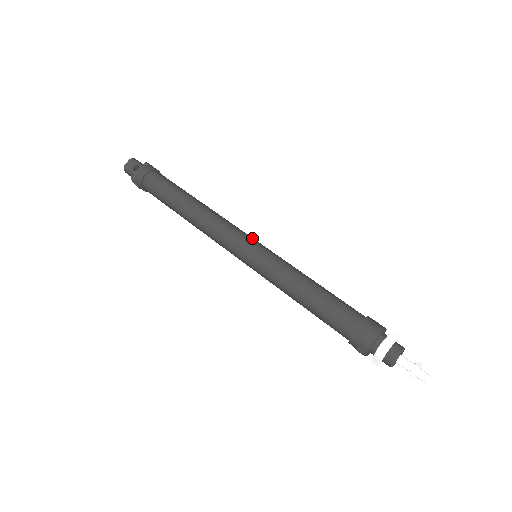
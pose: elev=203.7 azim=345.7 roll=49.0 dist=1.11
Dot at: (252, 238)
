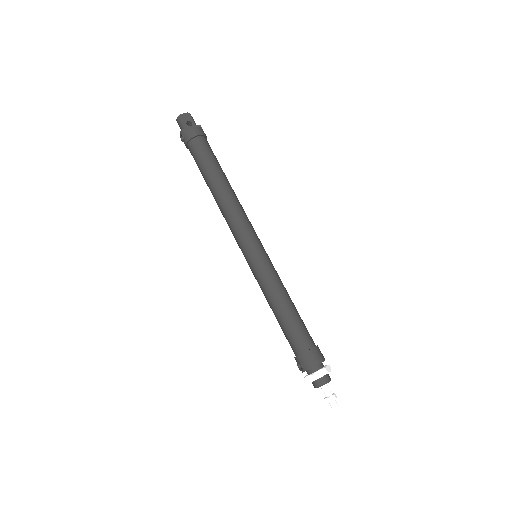
Dot at: (260, 241)
